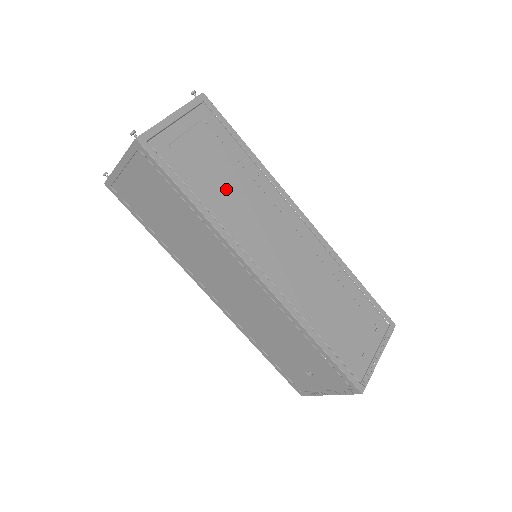
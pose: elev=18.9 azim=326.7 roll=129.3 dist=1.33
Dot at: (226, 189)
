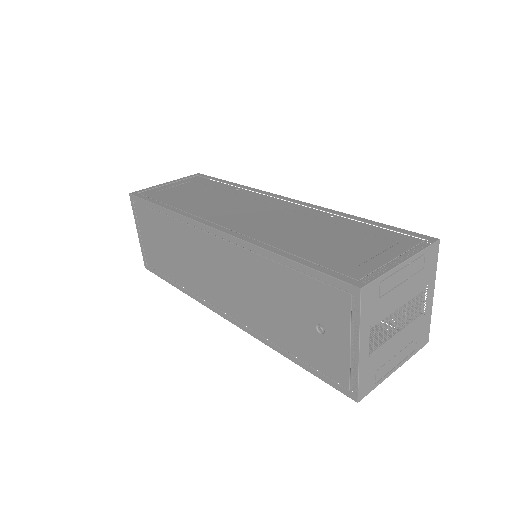
Dot at: (199, 199)
